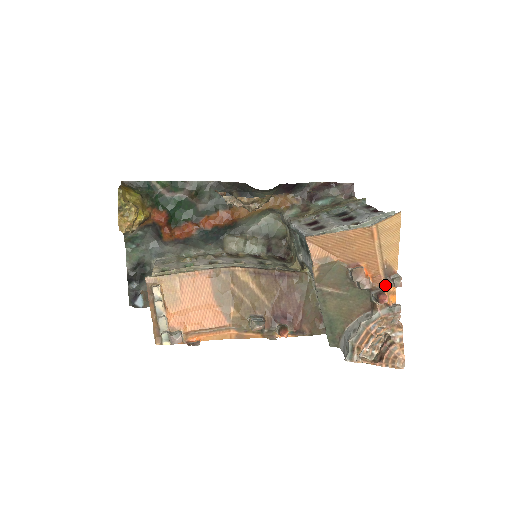
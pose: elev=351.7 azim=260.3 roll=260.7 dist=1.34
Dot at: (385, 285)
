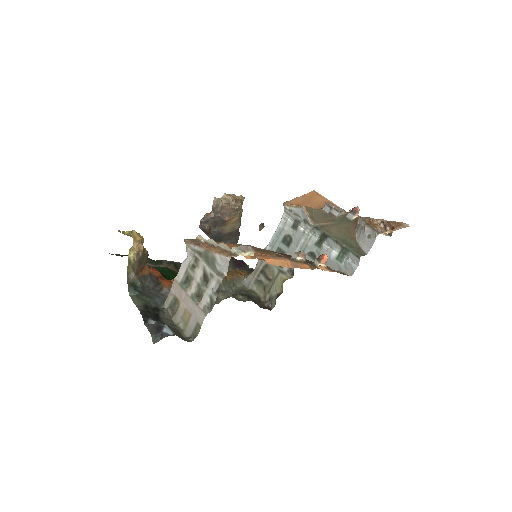
Dot at: occluded
